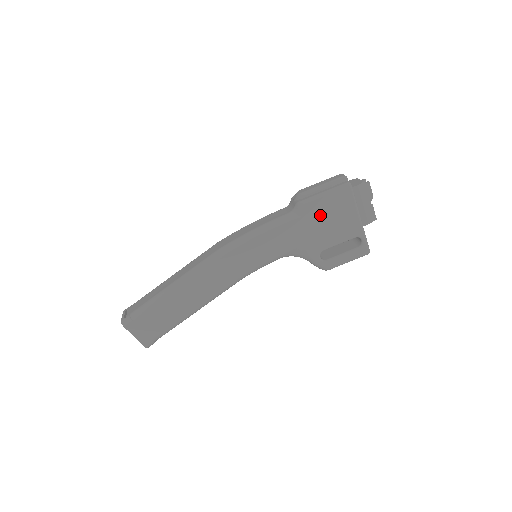
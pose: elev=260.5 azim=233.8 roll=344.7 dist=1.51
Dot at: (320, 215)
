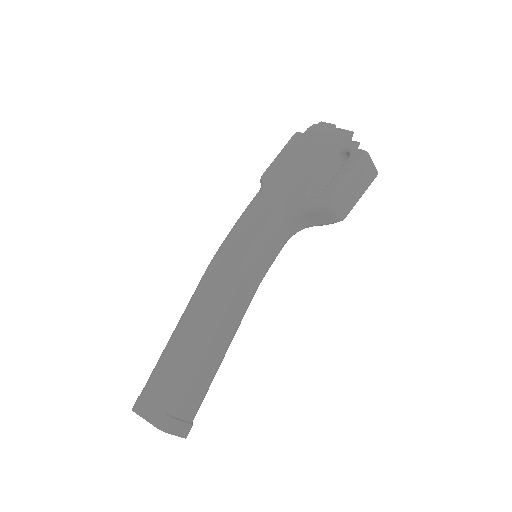
Dot at: (284, 169)
